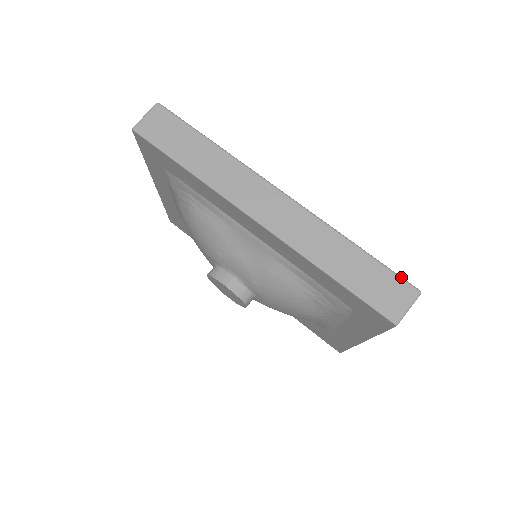
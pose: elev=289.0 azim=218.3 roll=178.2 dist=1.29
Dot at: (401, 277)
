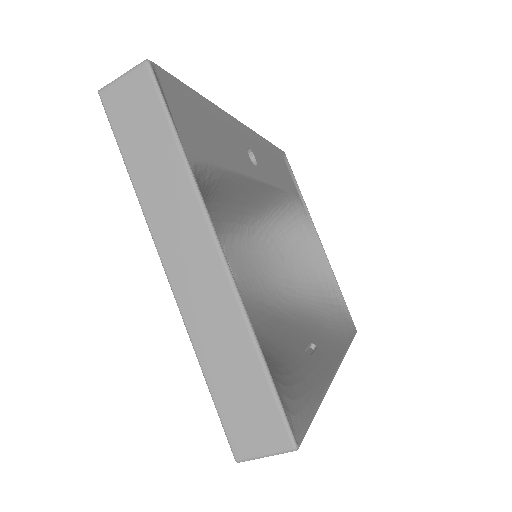
Dot at: occluded
